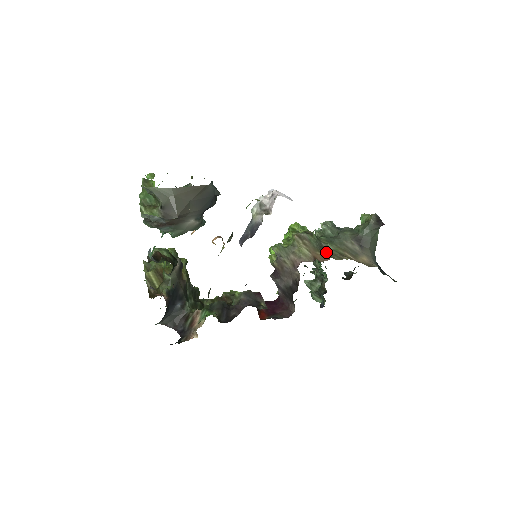
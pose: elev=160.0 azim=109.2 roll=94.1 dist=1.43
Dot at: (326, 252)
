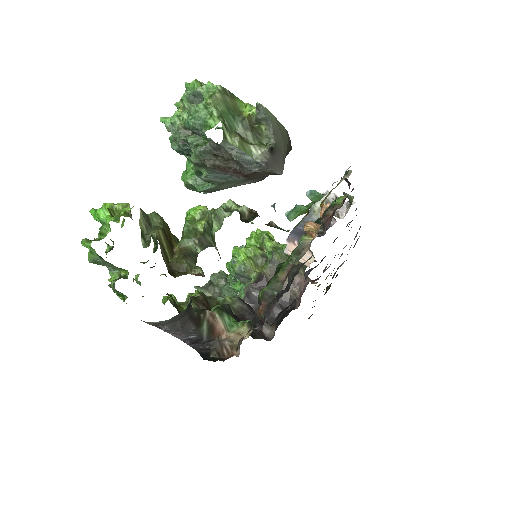
Dot at: occluded
